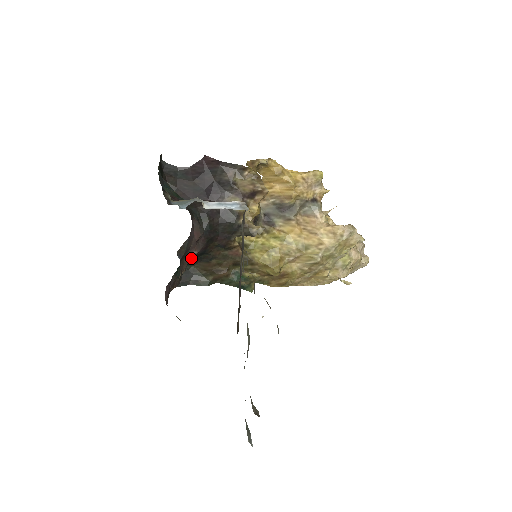
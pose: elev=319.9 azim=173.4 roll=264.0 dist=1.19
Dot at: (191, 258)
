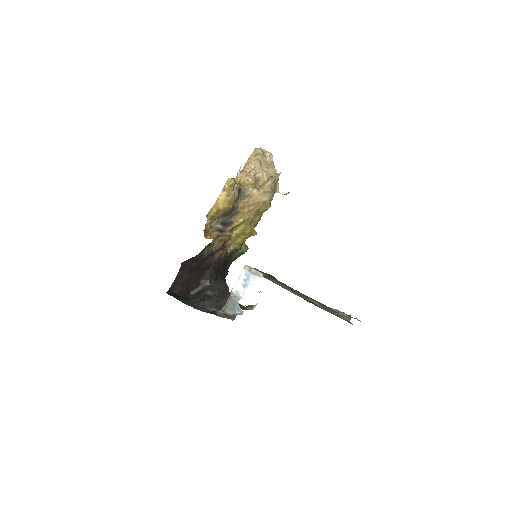
Dot at: occluded
